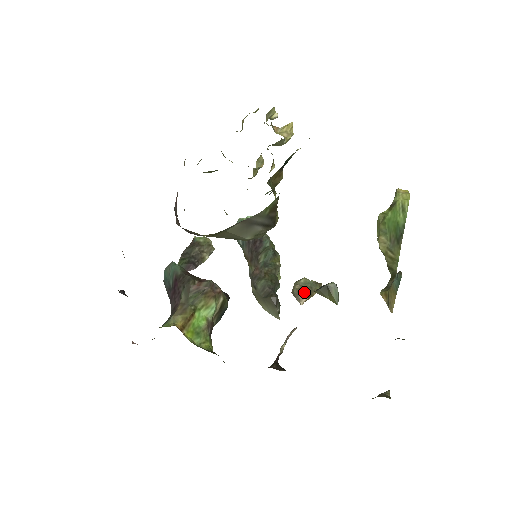
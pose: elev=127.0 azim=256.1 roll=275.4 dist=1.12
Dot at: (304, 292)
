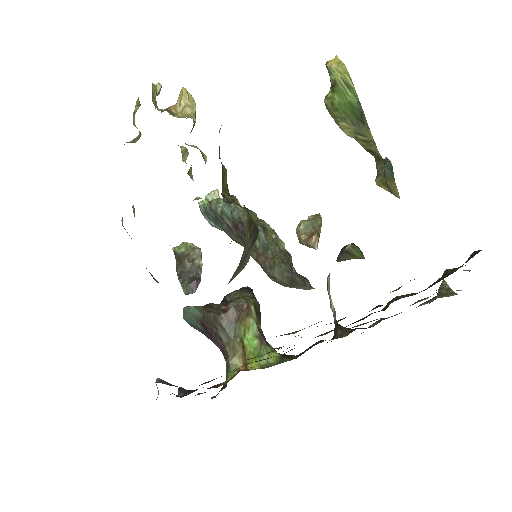
Dot at: (312, 239)
